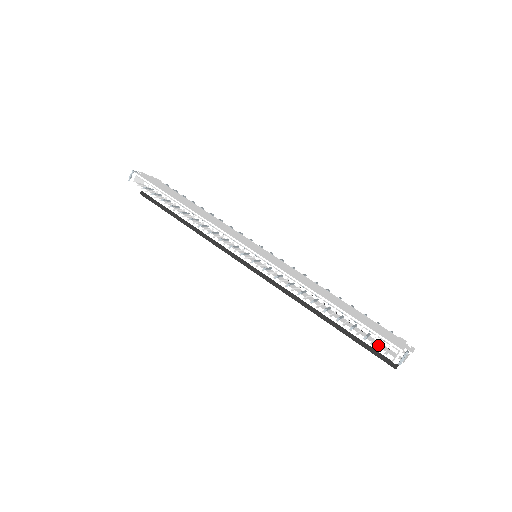
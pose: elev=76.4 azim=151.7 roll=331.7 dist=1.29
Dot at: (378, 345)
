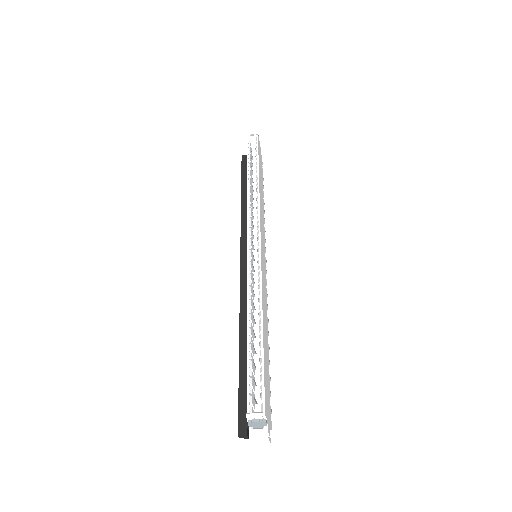
Dot at: (253, 393)
